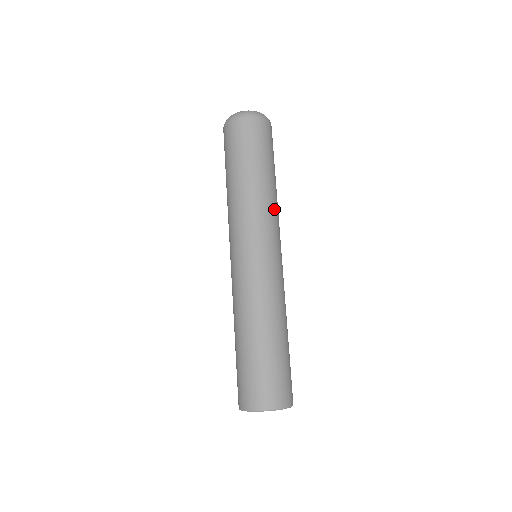
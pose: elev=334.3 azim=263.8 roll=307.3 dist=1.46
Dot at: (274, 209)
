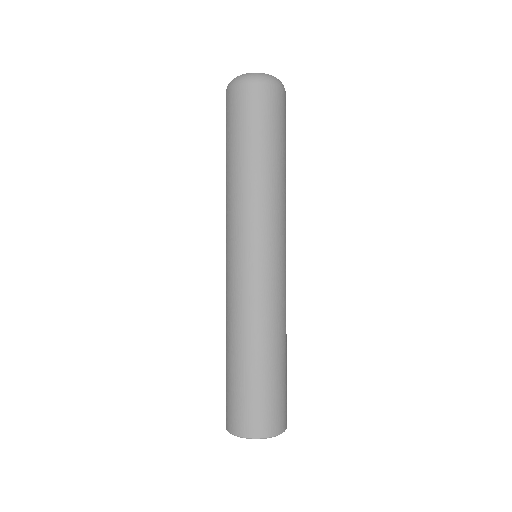
Dot at: (273, 202)
